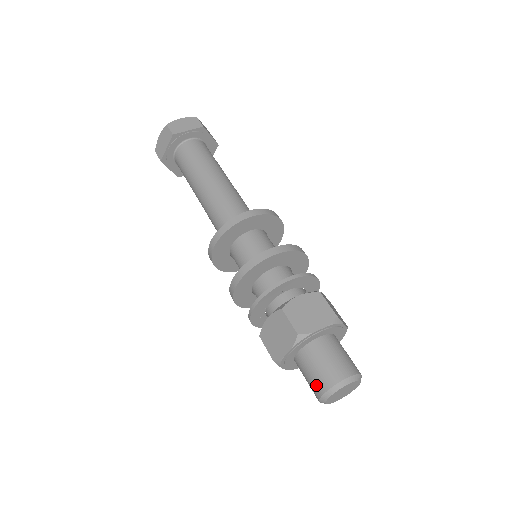
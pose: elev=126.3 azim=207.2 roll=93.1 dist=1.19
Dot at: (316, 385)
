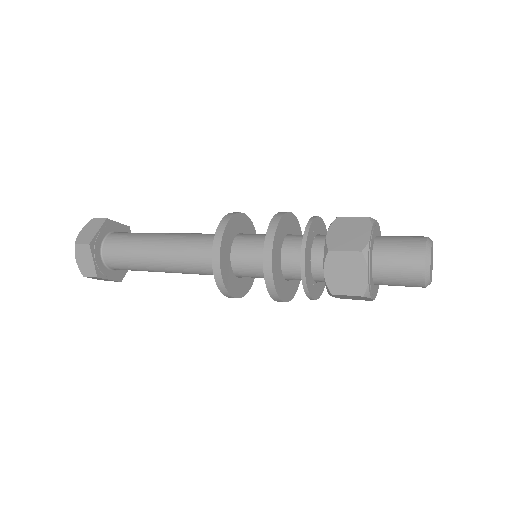
Dot at: (413, 247)
